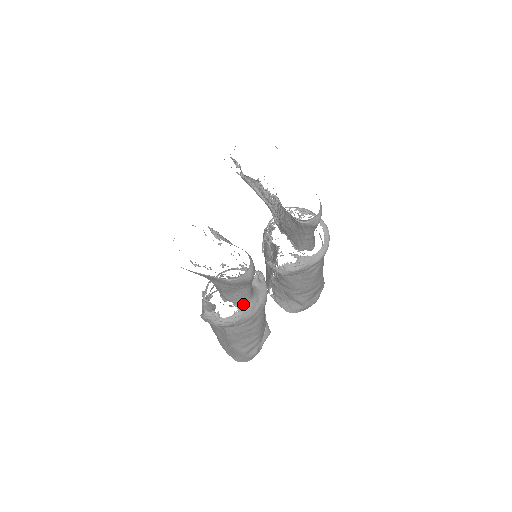
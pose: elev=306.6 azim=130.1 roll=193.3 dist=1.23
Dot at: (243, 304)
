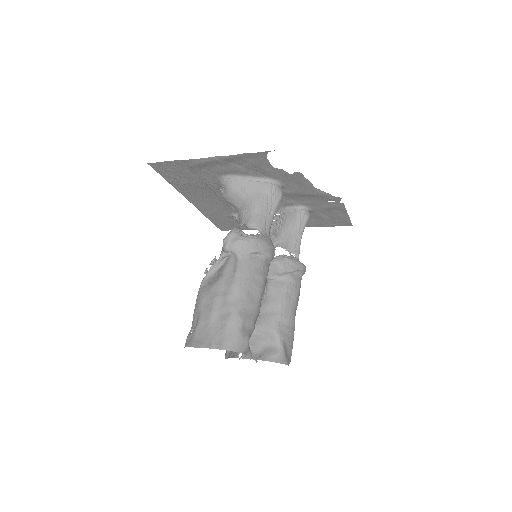
Dot at: (264, 232)
